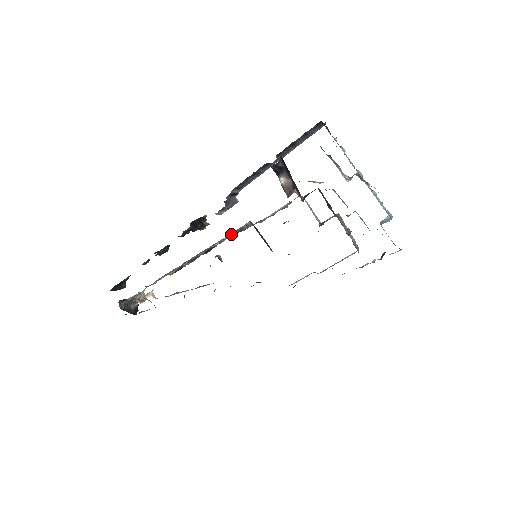
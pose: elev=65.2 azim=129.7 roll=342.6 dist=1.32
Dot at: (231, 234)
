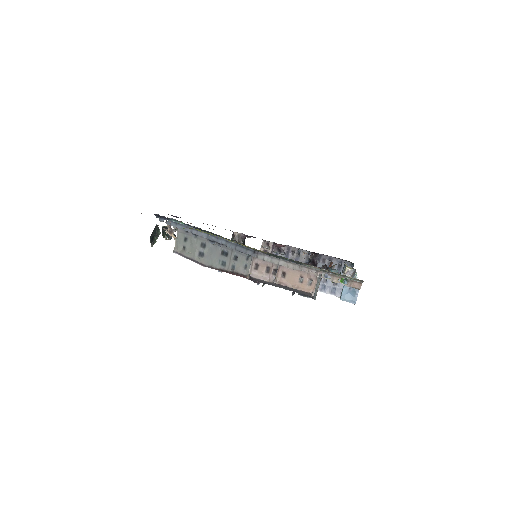
Dot at: occluded
